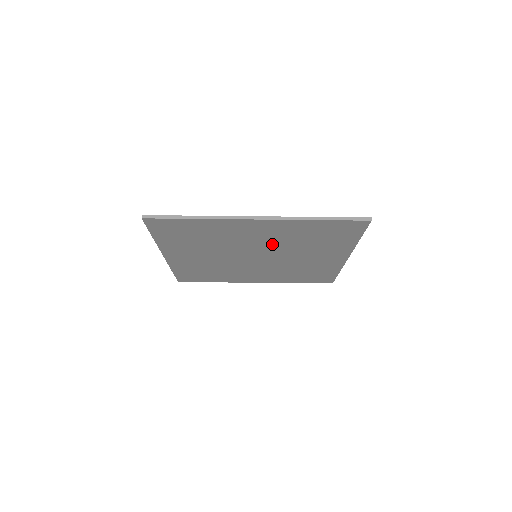
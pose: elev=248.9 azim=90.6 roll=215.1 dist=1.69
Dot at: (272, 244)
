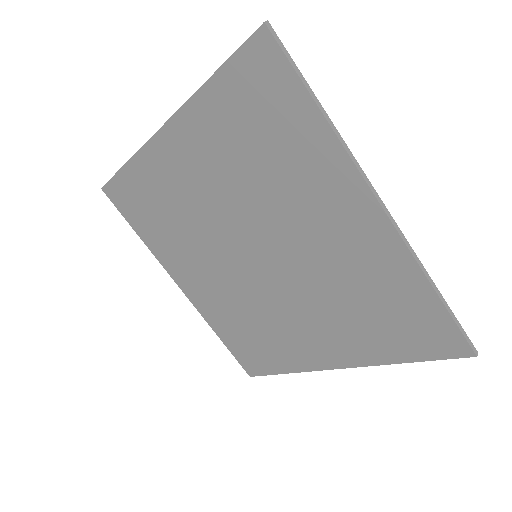
Dot at: (311, 261)
